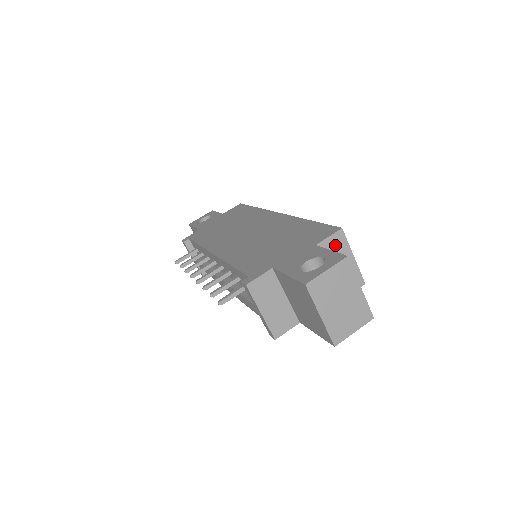
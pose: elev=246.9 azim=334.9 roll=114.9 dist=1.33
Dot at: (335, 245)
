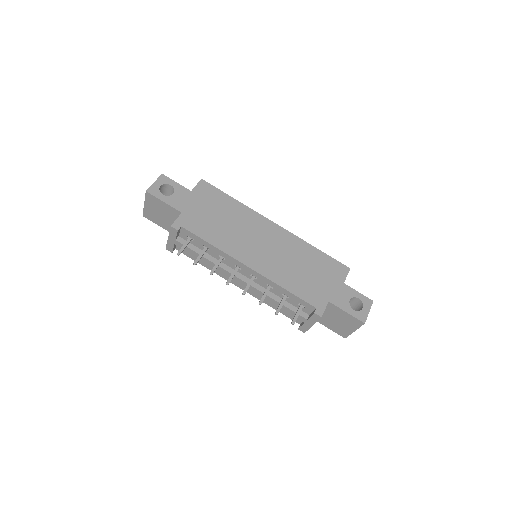
Dot at: occluded
